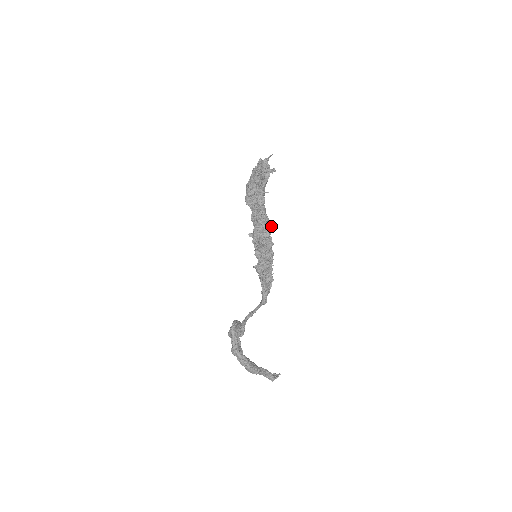
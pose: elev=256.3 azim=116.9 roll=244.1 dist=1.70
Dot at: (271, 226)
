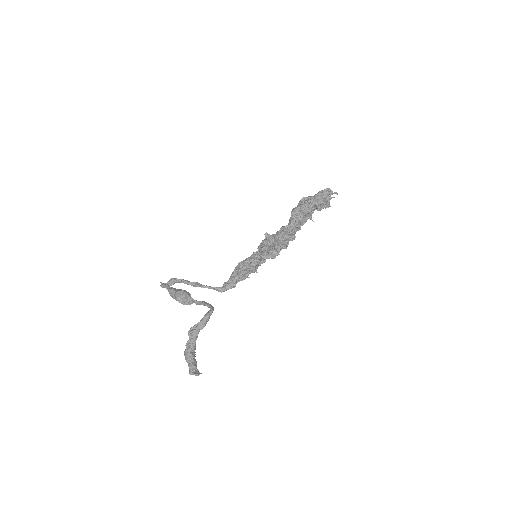
Dot at: occluded
